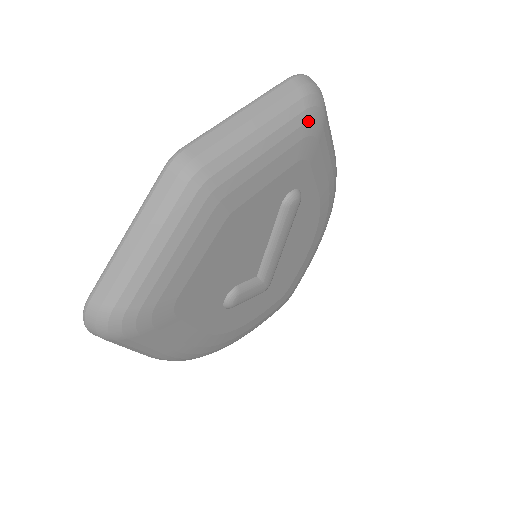
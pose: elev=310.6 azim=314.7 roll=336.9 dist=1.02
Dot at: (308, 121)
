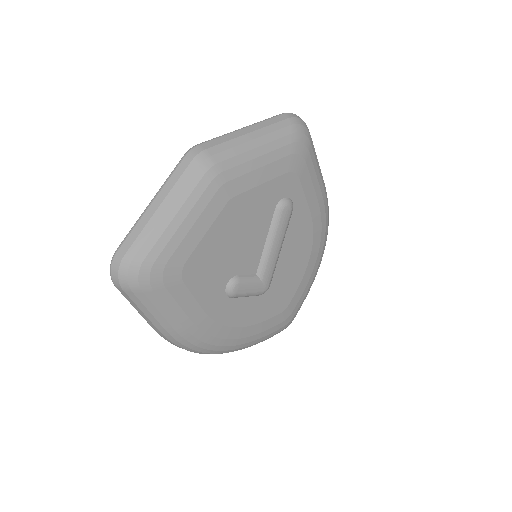
Dot at: (295, 142)
